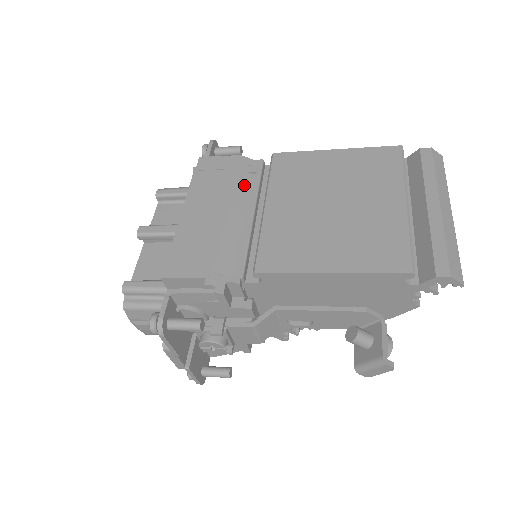
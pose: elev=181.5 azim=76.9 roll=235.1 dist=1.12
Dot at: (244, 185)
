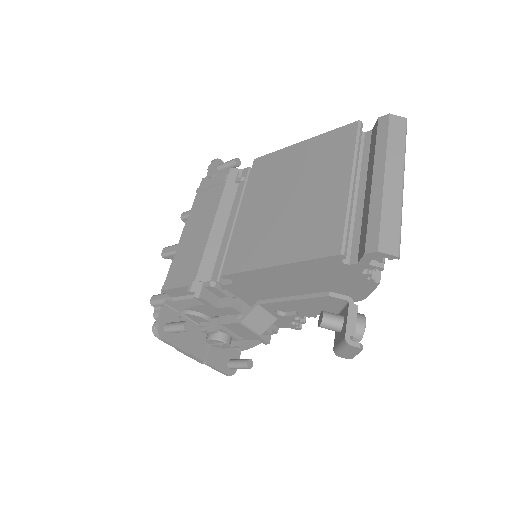
Dot at: (231, 195)
